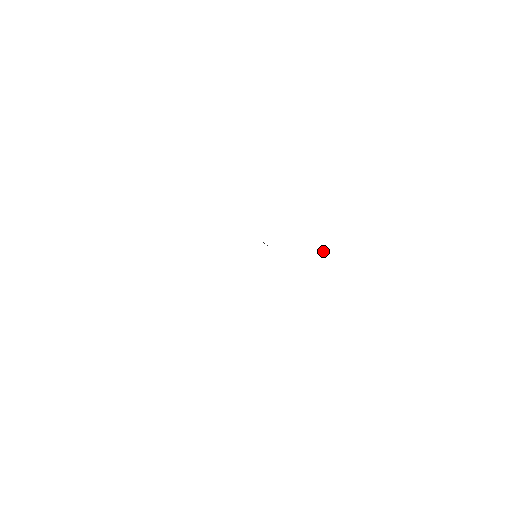
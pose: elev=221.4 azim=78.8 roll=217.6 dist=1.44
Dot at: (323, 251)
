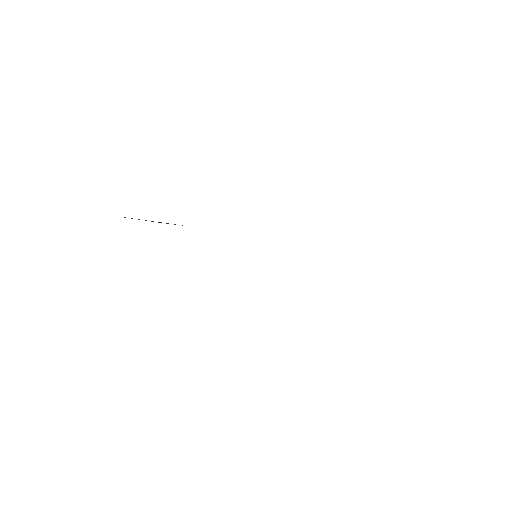
Dot at: occluded
